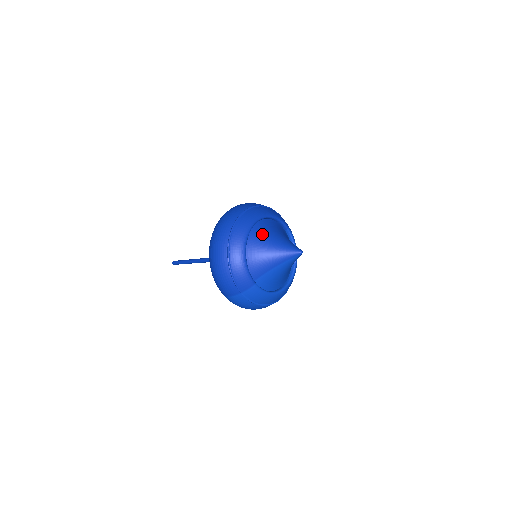
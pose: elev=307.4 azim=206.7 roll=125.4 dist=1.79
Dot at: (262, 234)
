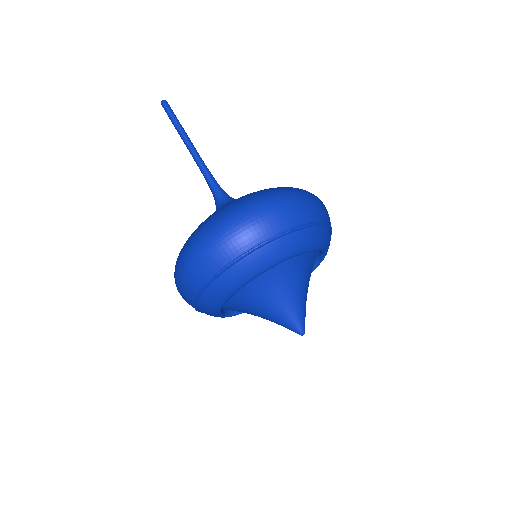
Dot at: (267, 284)
